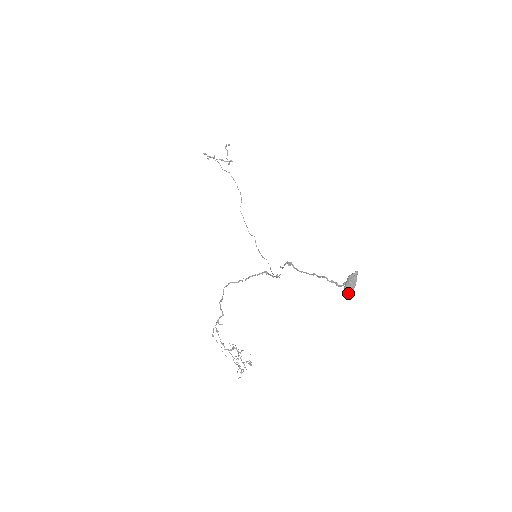
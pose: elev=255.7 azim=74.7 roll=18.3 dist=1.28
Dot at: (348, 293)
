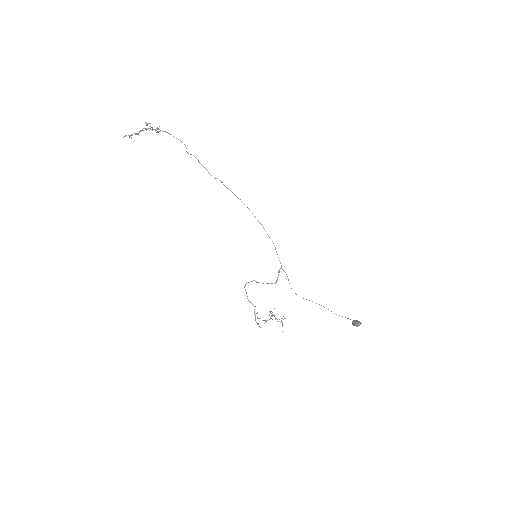
Dot at: occluded
